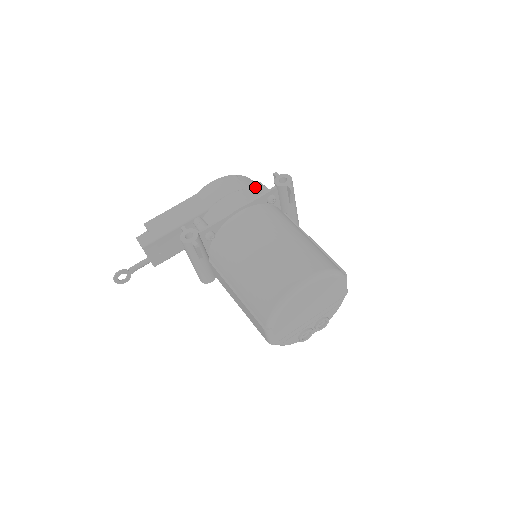
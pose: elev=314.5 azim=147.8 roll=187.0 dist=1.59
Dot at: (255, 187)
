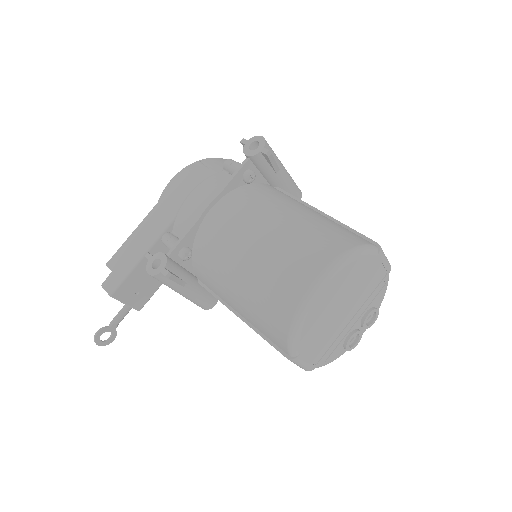
Dot at: (224, 168)
